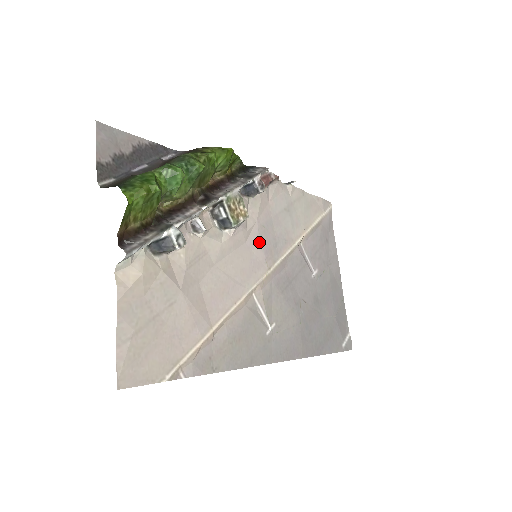
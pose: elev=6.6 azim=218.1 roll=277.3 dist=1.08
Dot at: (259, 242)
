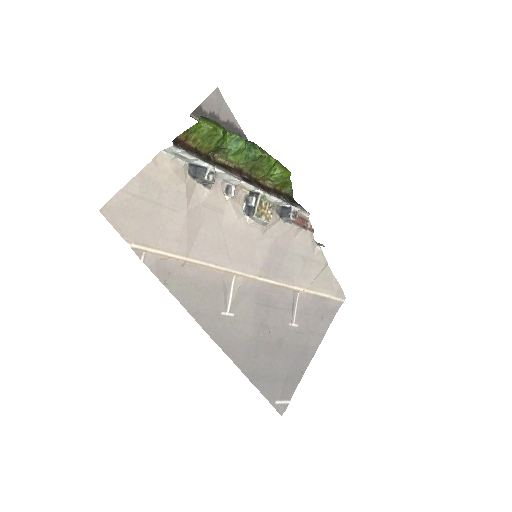
Dot at: (266, 252)
